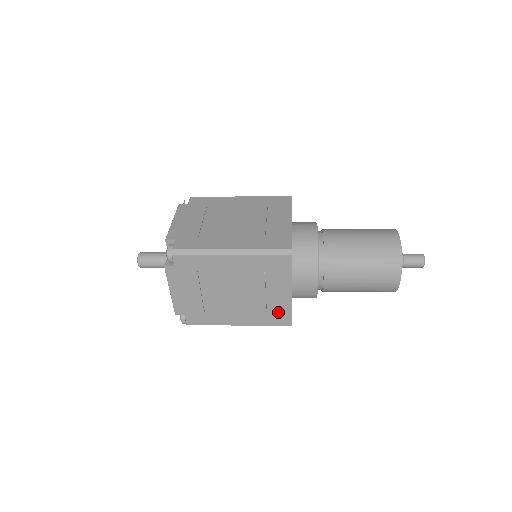
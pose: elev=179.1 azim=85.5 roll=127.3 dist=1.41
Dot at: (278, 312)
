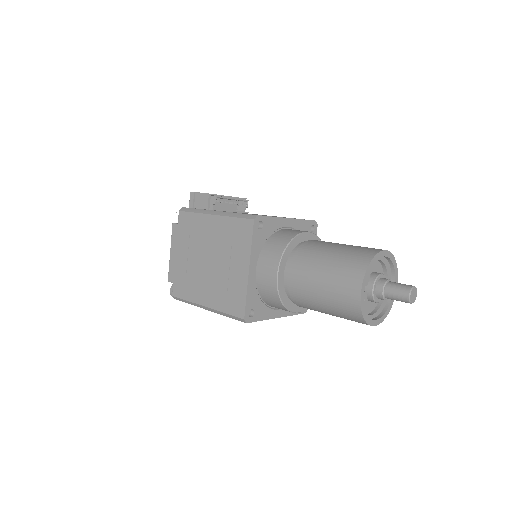
Dot at: occluded
